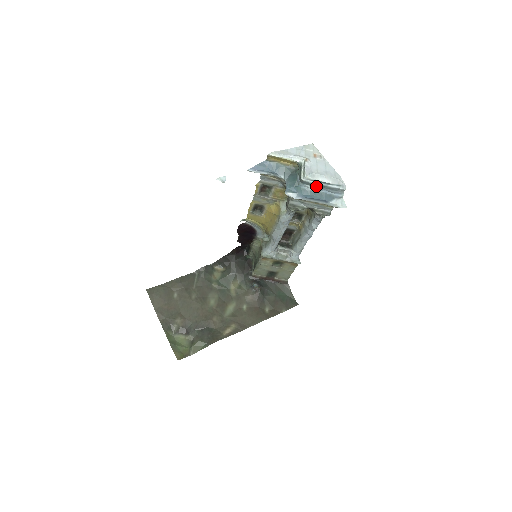
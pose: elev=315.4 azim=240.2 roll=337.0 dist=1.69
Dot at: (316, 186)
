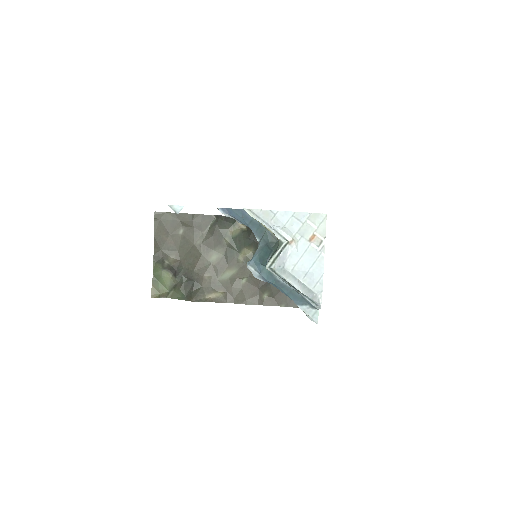
Dot at: (285, 281)
